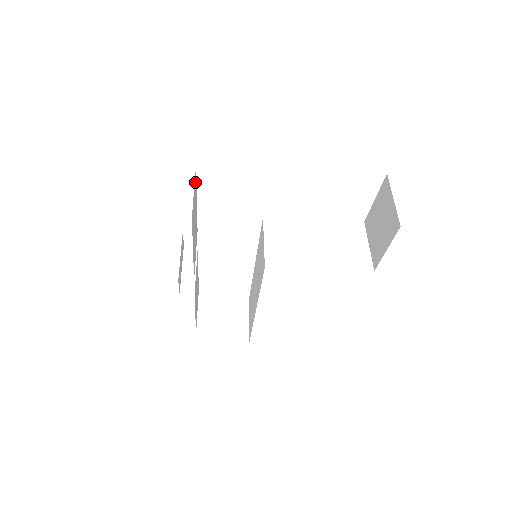
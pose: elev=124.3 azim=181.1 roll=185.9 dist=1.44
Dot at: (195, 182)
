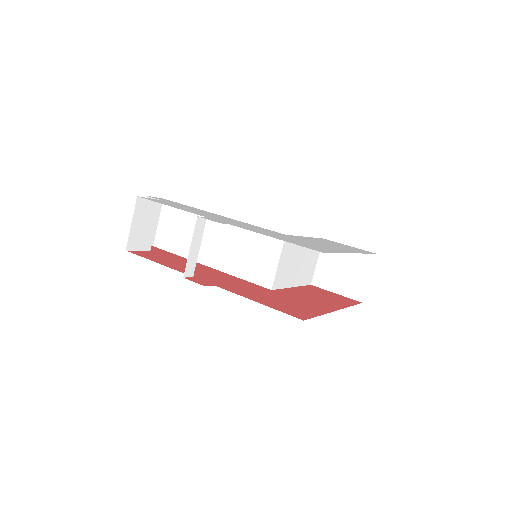
Dot at: occluded
